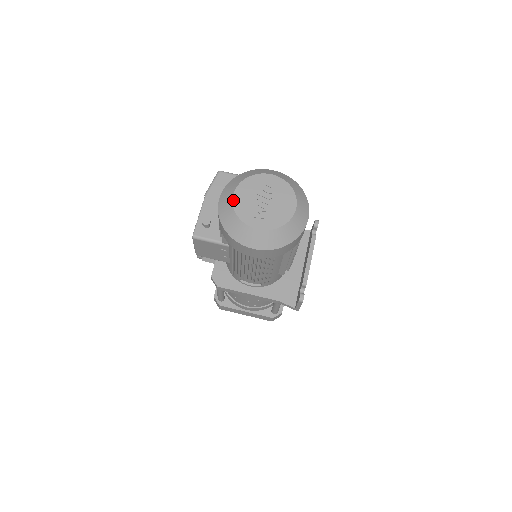
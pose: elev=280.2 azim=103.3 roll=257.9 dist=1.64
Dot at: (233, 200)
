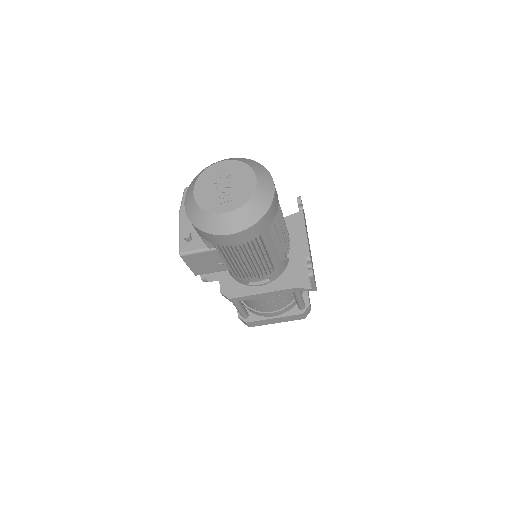
Dot at: (195, 198)
